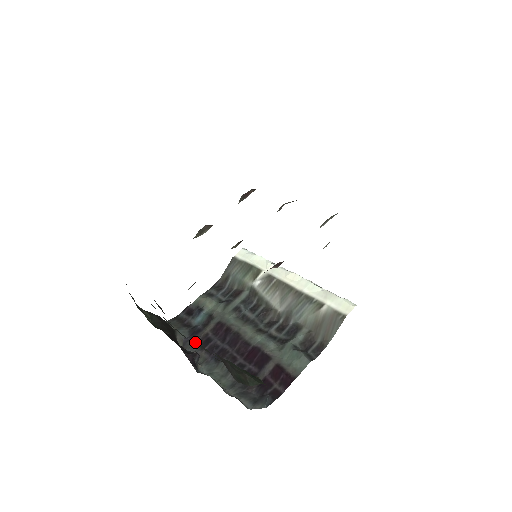
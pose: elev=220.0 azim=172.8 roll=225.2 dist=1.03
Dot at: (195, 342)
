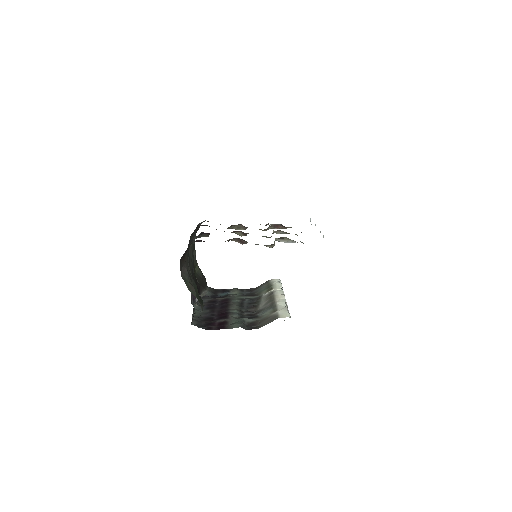
Dot at: (208, 299)
